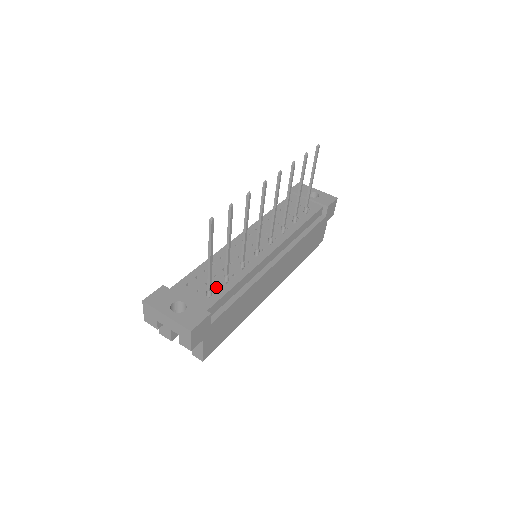
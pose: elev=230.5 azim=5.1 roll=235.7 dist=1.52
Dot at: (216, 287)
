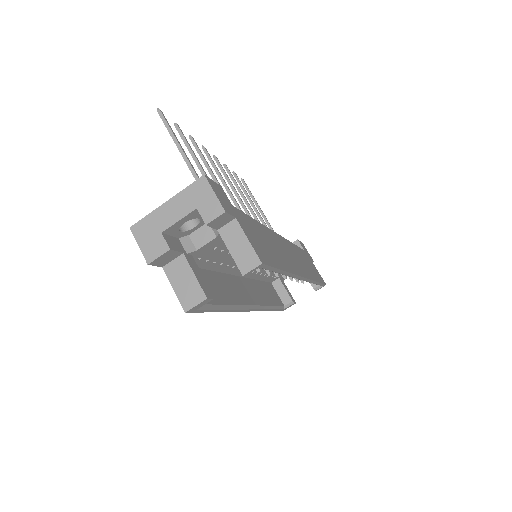
Dot at: occluded
